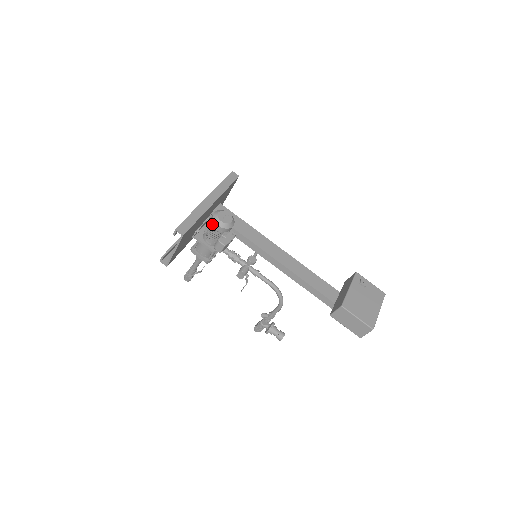
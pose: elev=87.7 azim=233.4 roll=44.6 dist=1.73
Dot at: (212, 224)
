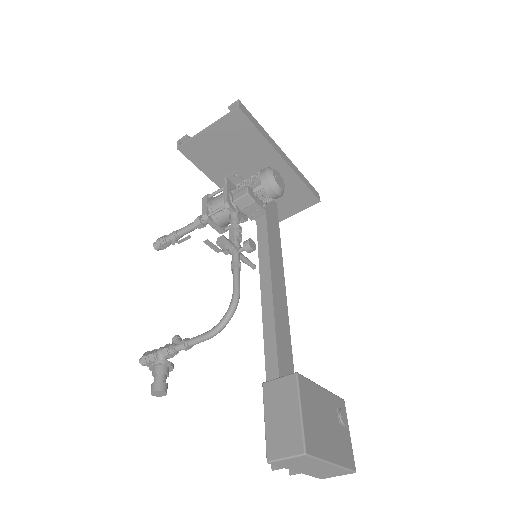
Dot at: (260, 171)
